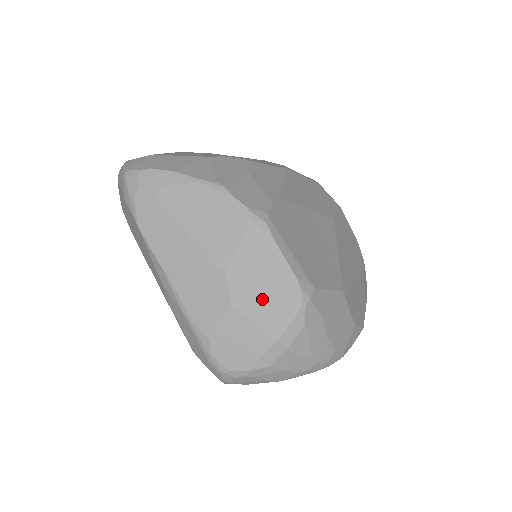
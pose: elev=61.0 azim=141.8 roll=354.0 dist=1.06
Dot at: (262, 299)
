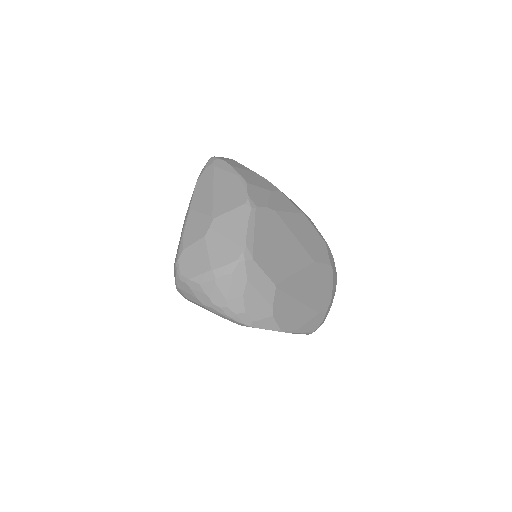
Dot at: (221, 243)
